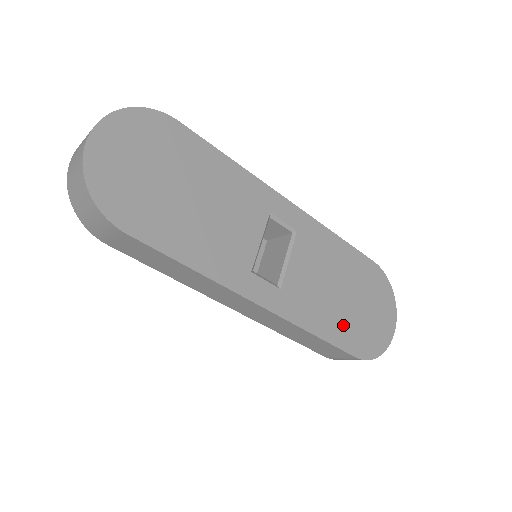
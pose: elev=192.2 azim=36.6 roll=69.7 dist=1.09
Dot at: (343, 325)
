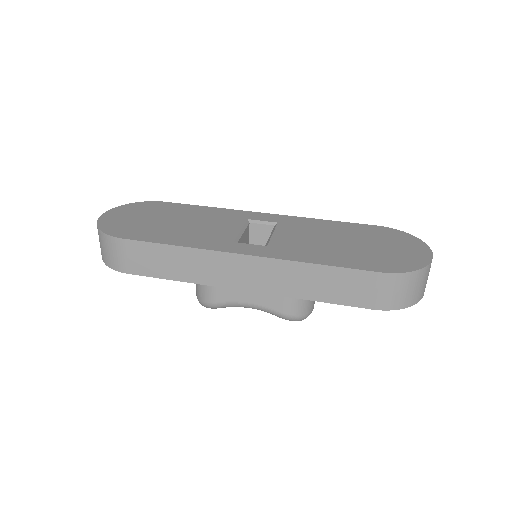
Dot at: (352, 257)
